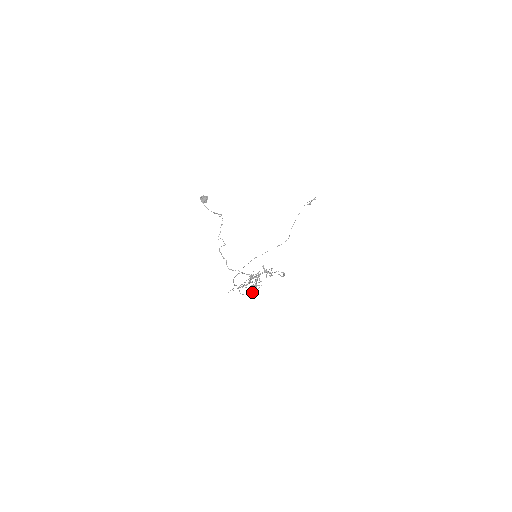
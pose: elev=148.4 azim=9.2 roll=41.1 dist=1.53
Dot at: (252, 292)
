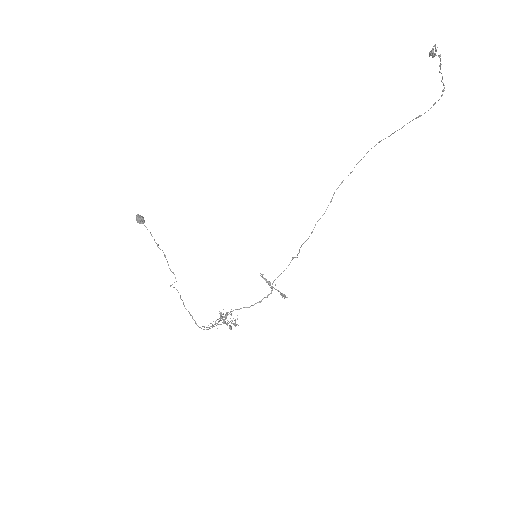
Dot at: occluded
